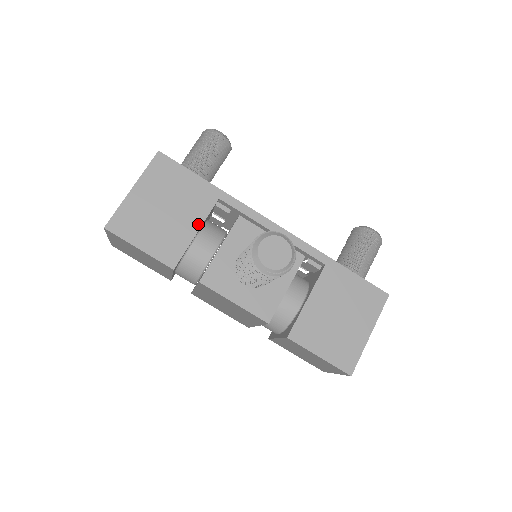
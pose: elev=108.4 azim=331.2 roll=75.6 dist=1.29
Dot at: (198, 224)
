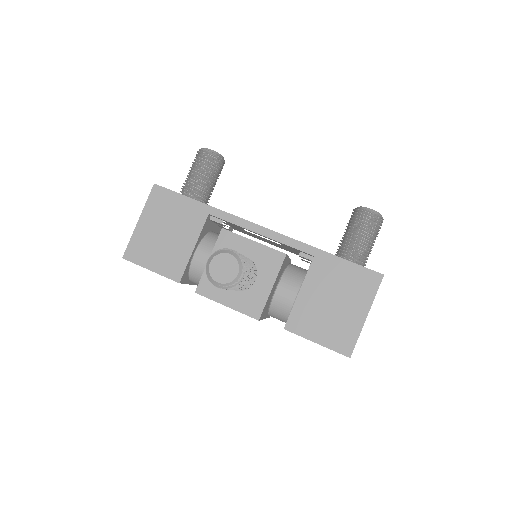
Dot at: (194, 240)
